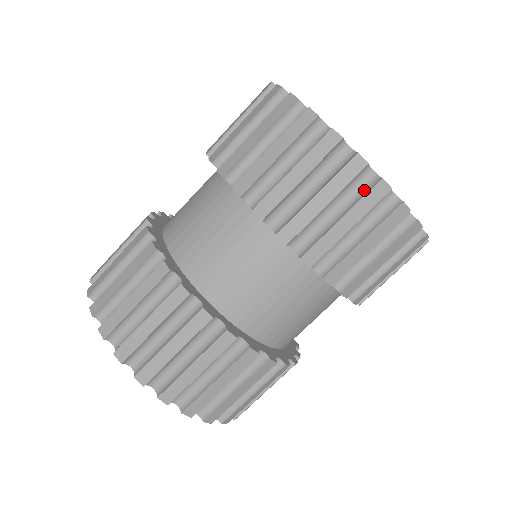
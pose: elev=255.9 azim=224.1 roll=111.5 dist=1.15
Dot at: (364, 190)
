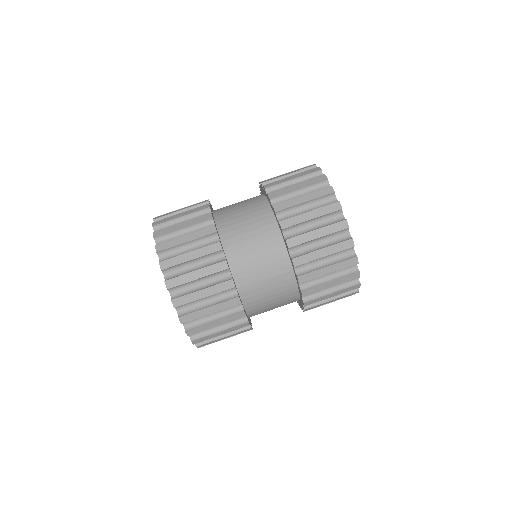
Dot at: (335, 222)
